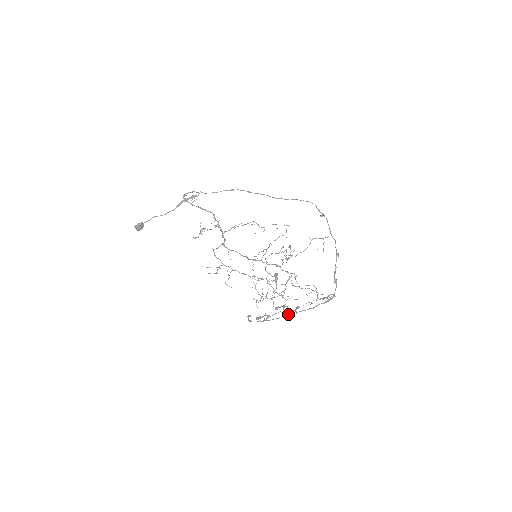
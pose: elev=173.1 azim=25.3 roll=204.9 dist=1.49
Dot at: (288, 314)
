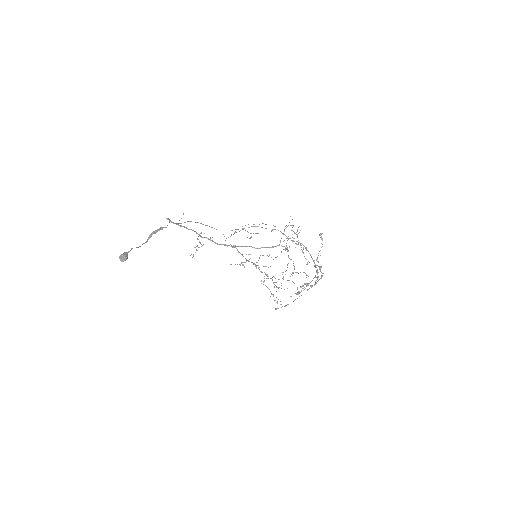
Dot at: occluded
